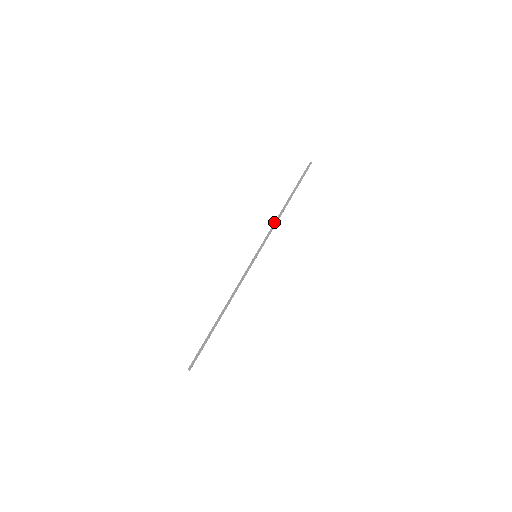
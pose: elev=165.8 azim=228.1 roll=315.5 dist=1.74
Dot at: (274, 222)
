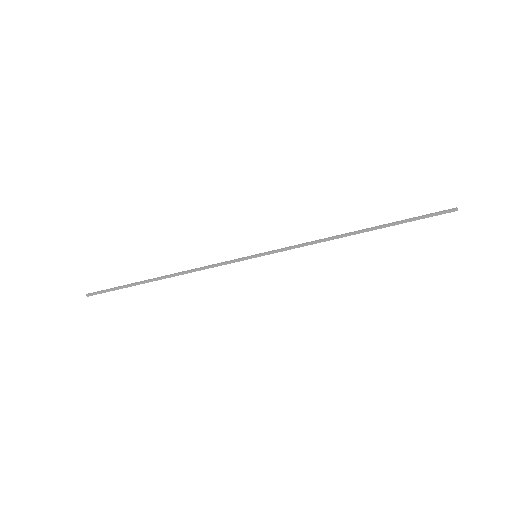
Dot at: occluded
